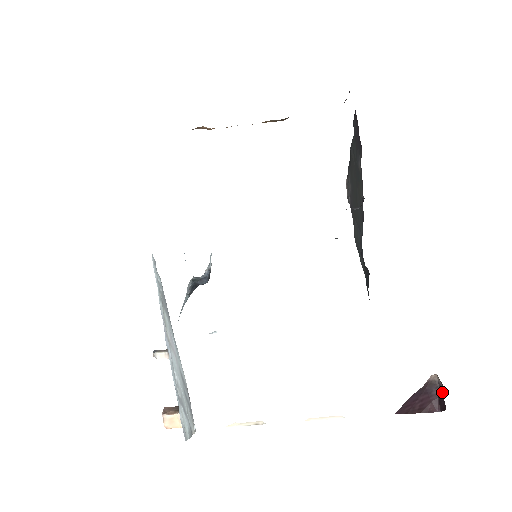
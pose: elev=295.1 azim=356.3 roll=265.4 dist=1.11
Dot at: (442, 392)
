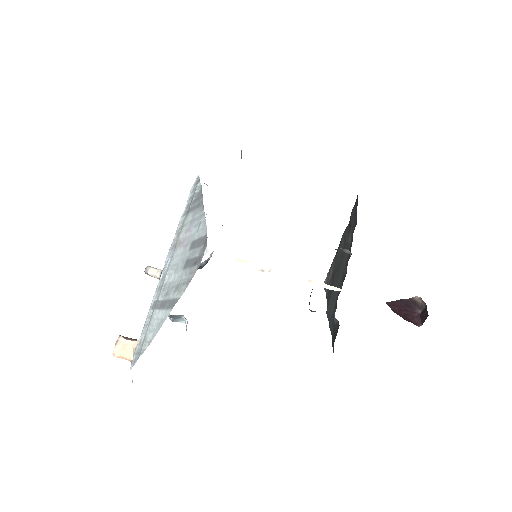
Dot at: (424, 309)
